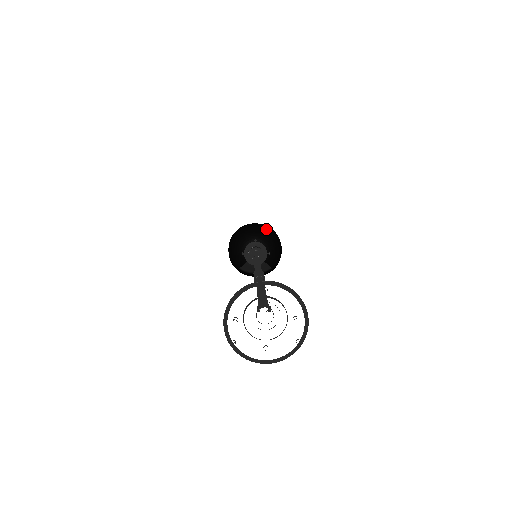
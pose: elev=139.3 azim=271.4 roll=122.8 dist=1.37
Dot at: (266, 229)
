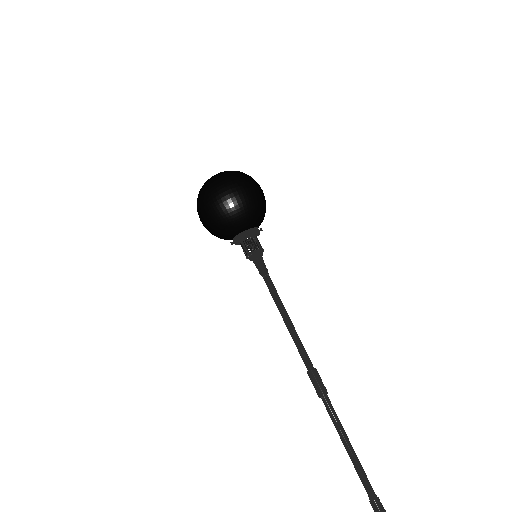
Dot at: (250, 205)
